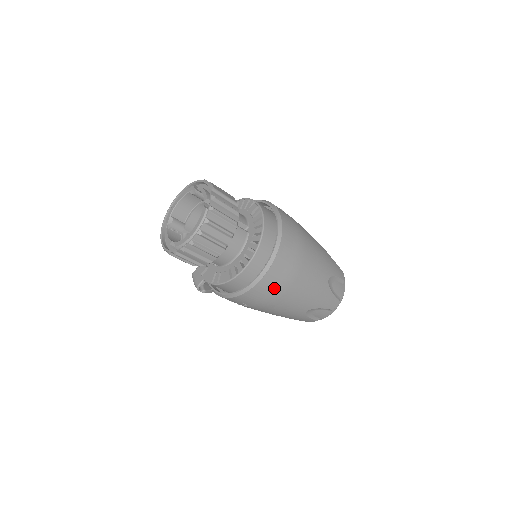
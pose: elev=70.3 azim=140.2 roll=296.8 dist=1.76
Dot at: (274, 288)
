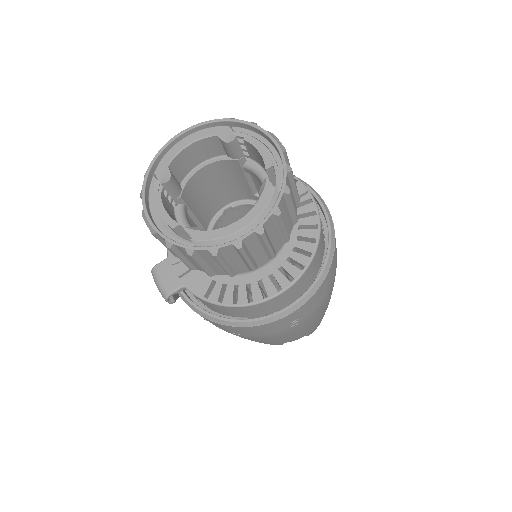
Dot at: (297, 321)
